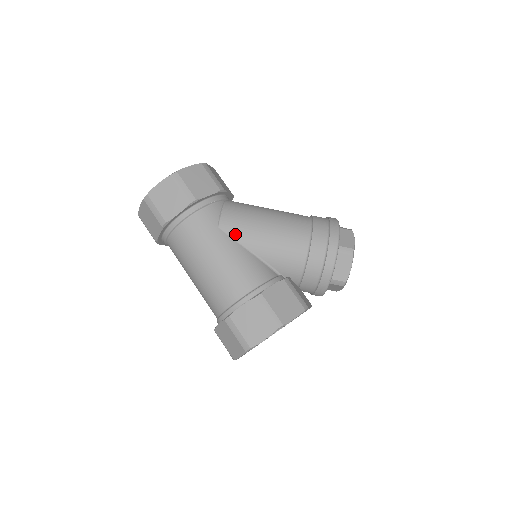
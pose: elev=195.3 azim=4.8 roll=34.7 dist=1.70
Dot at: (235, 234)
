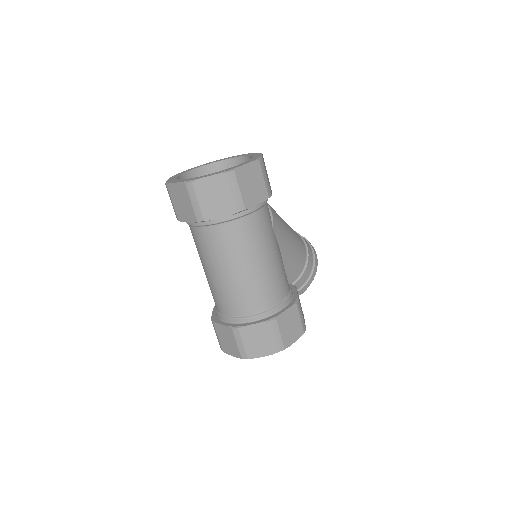
Dot at: (279, 237)
